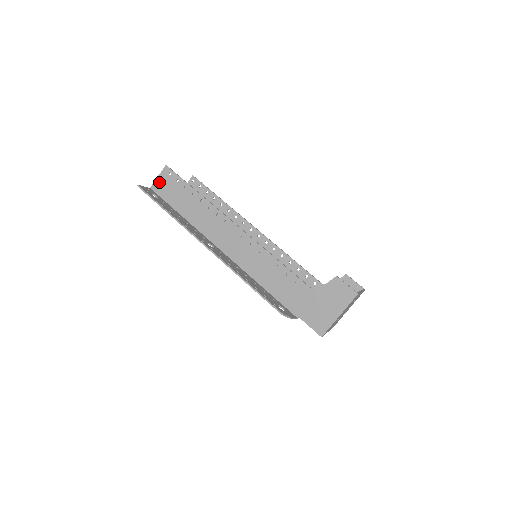
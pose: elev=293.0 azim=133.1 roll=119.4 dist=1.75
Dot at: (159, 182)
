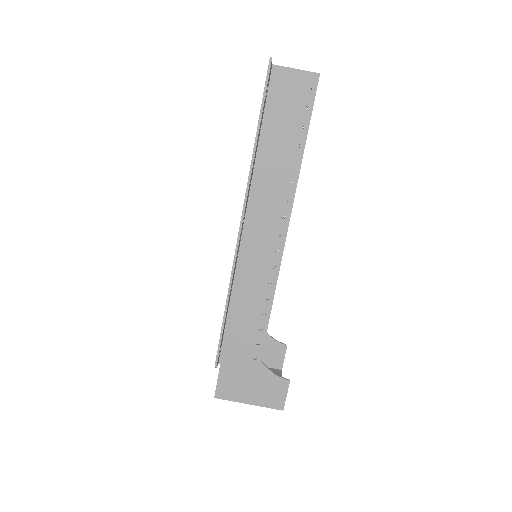
Dot at: (289, 76)
